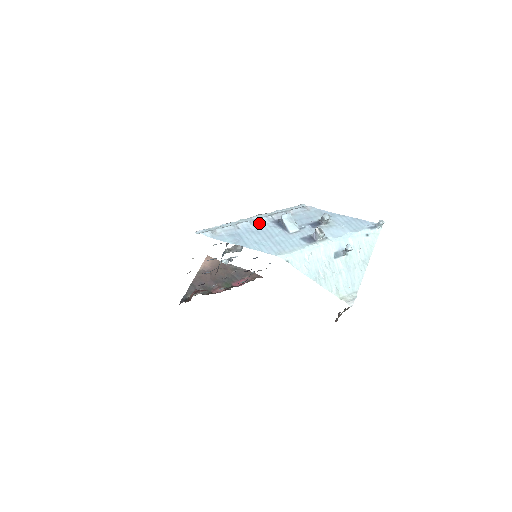
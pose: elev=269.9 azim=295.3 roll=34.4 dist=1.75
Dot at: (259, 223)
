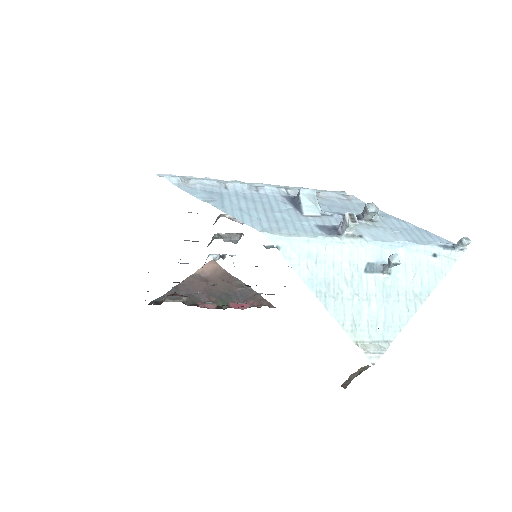
Dot at: (262, 191)
